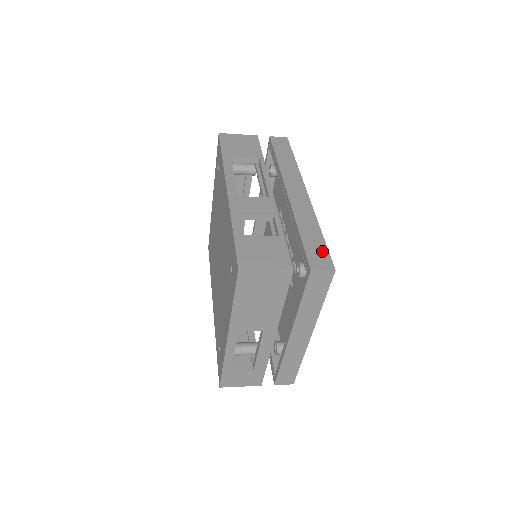
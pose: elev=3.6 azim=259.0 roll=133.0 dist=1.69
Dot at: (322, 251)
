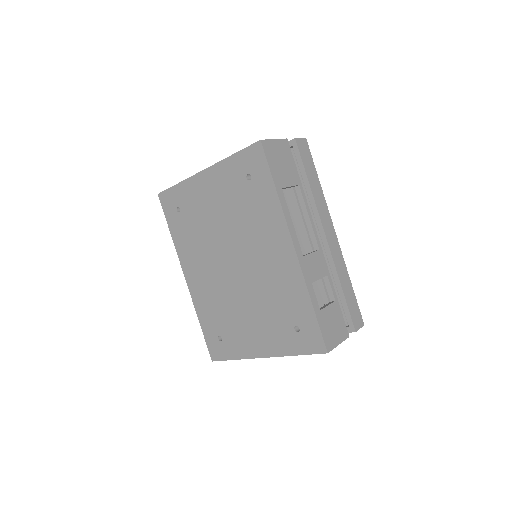
Dot at: (356, 308)
